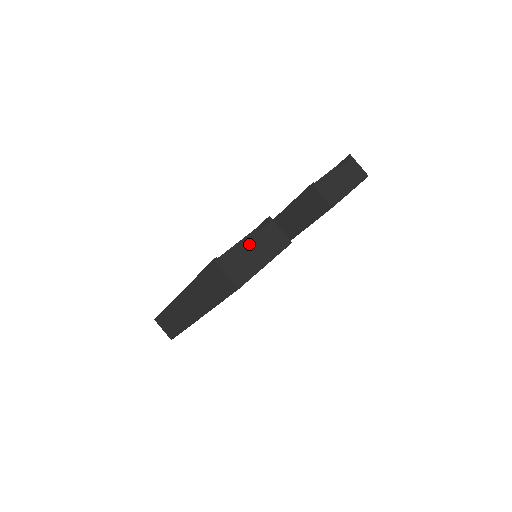
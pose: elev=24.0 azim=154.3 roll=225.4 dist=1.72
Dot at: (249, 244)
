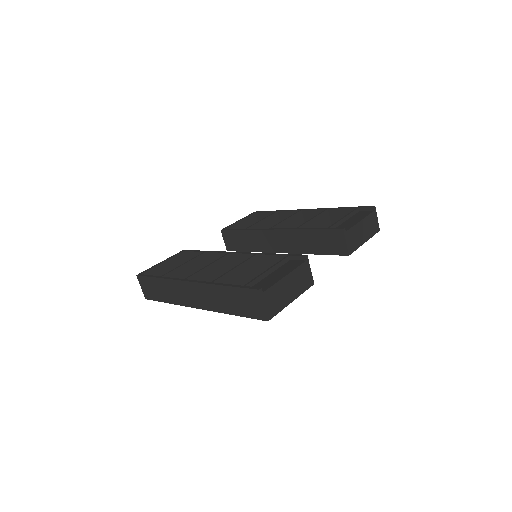
Dot at: (287, 279)
